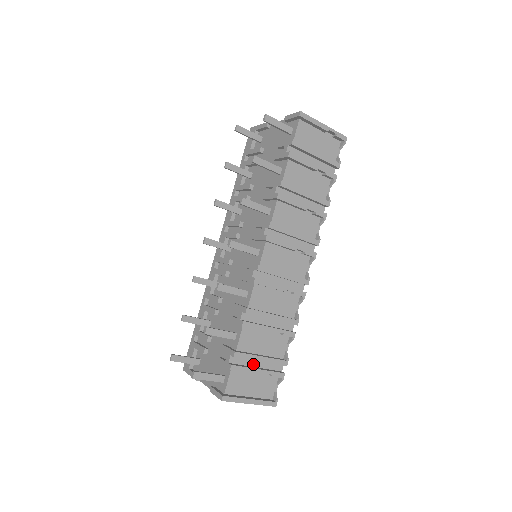
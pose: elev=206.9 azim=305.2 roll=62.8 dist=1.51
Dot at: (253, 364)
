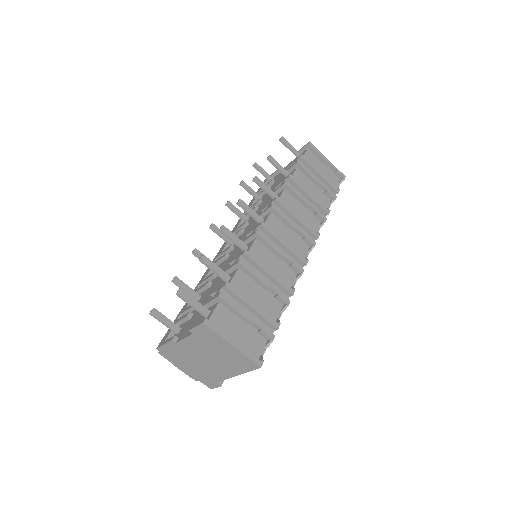
Dot at: occluded
